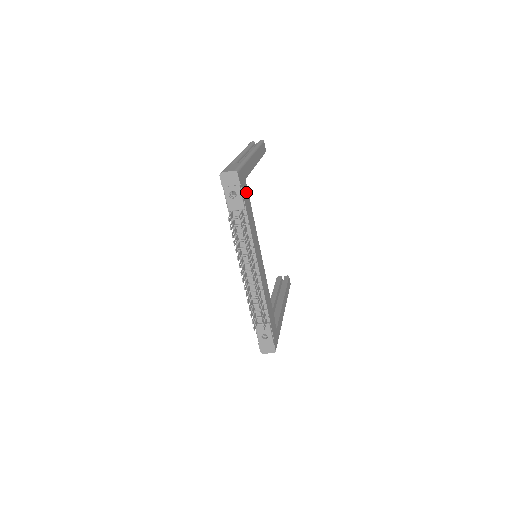
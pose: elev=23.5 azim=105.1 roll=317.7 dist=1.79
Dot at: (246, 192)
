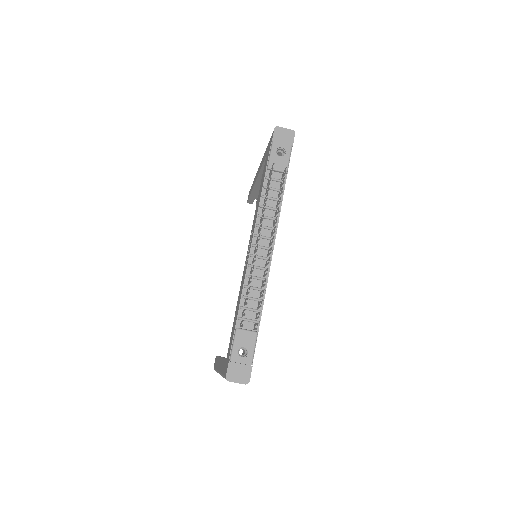
Dot at: occluded
